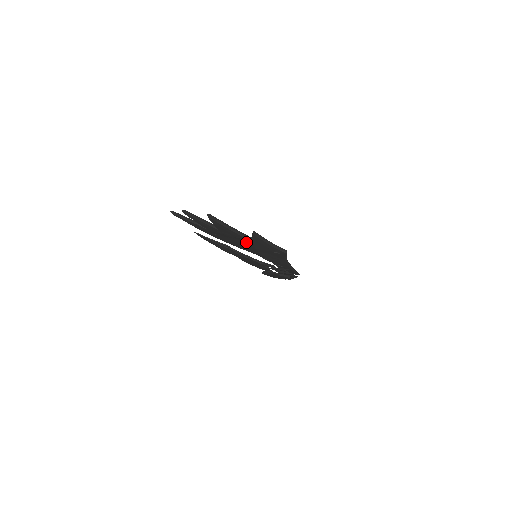
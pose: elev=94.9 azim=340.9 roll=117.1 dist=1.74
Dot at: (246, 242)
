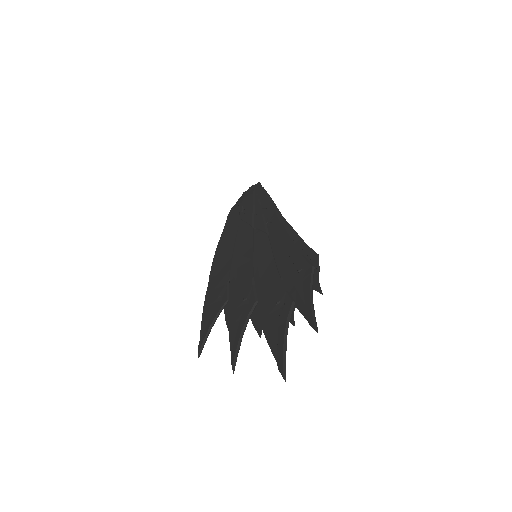
Dot at: (279, 301)
